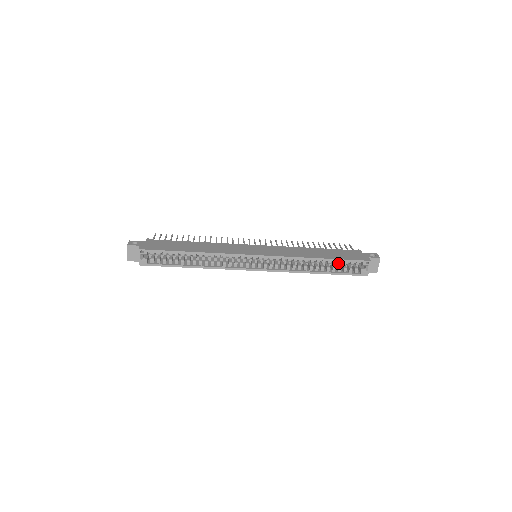
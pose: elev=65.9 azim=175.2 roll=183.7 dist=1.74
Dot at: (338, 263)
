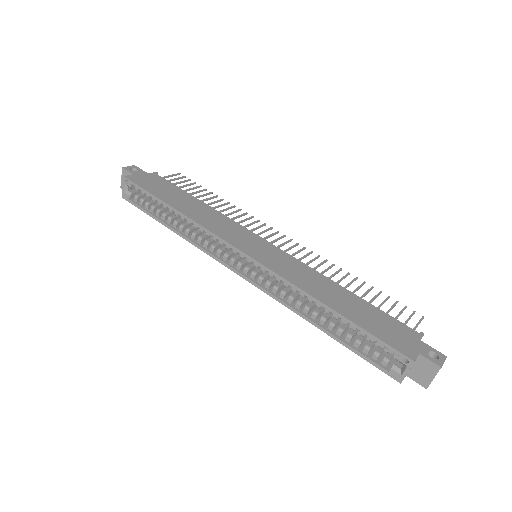
Dot at: (360, 332)
